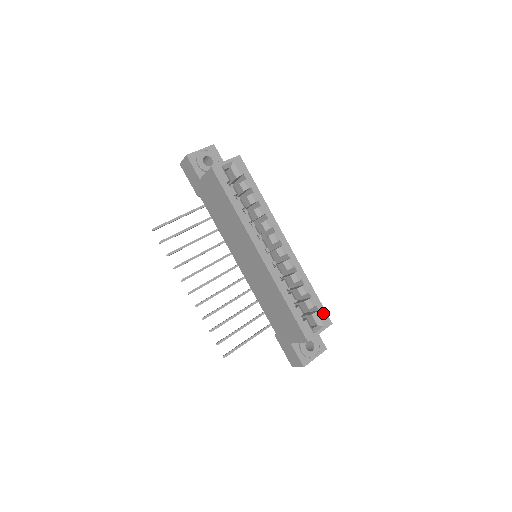
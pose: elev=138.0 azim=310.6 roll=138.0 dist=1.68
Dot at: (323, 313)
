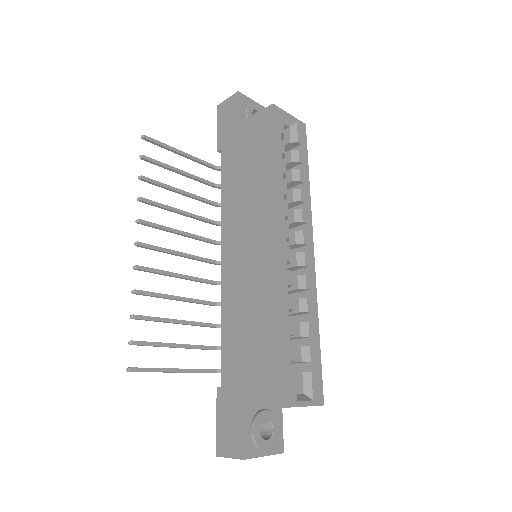
Dot at: (318, 380)
